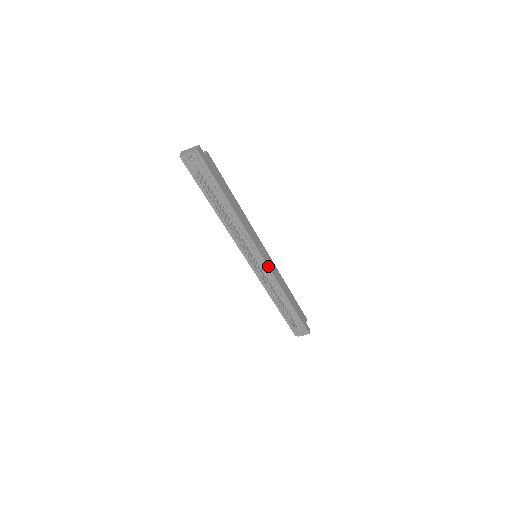
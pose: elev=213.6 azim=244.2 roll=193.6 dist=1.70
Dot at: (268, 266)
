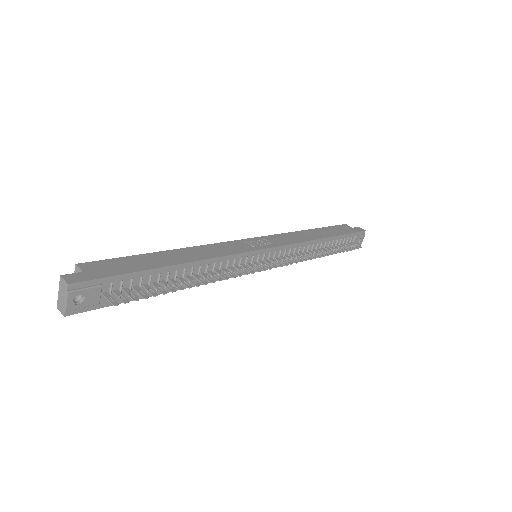
Dot at: (277, 247)
